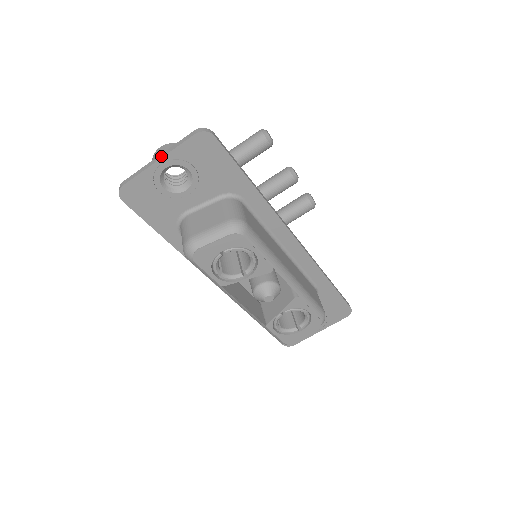
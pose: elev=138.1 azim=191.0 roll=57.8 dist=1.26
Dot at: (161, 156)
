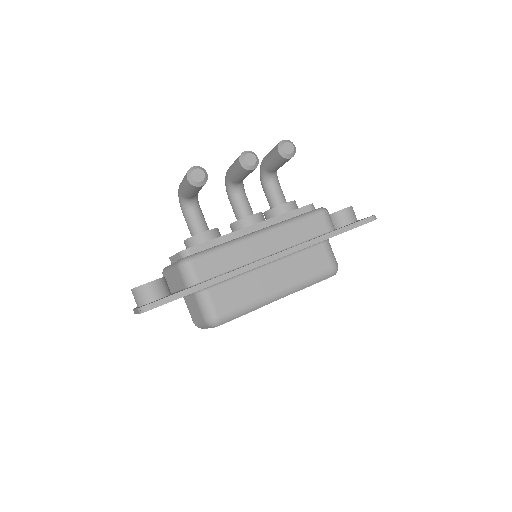
Dot at: (136, 312)
